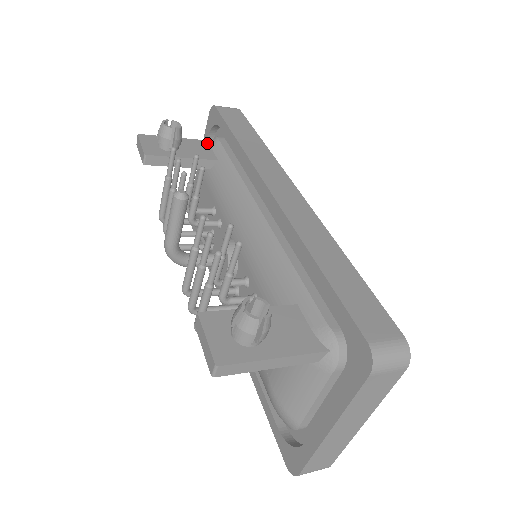
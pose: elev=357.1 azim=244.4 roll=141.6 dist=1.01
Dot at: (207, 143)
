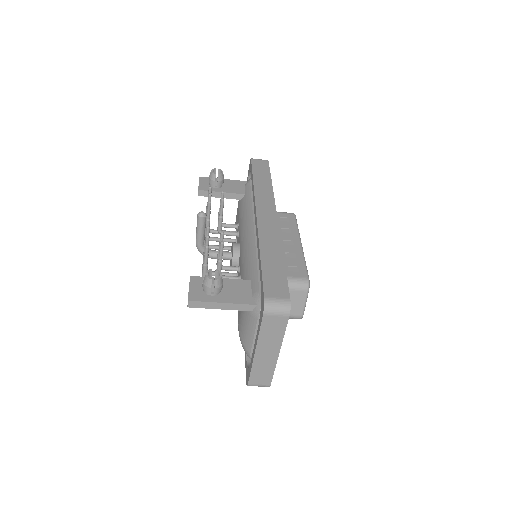
Dot at: (243, 183)
